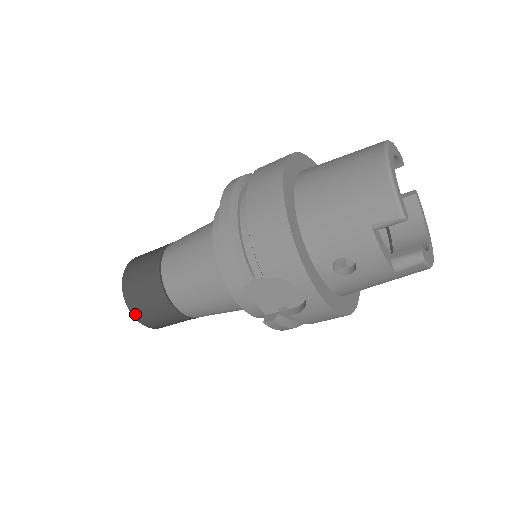
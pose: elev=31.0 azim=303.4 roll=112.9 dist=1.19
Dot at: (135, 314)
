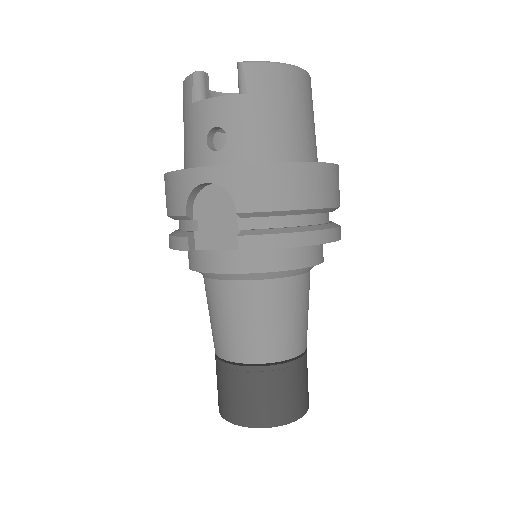
Dot at: (237, 421)
